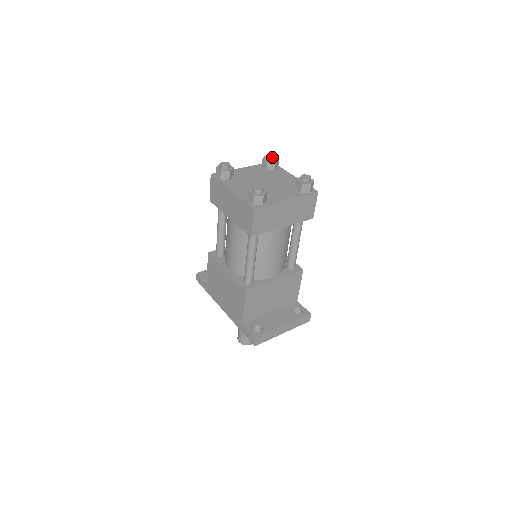
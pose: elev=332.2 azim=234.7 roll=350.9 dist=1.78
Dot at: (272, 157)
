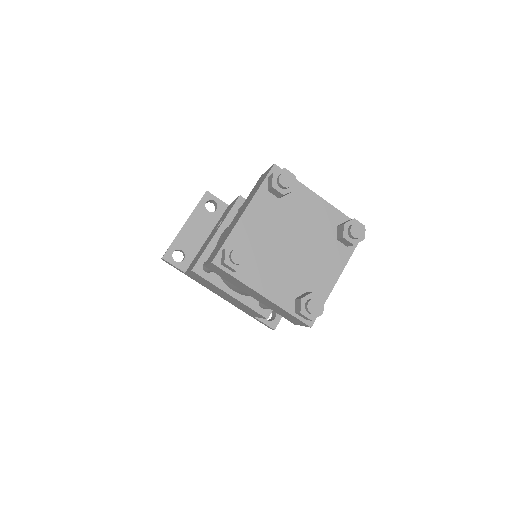
Dot at: (289, 186)
